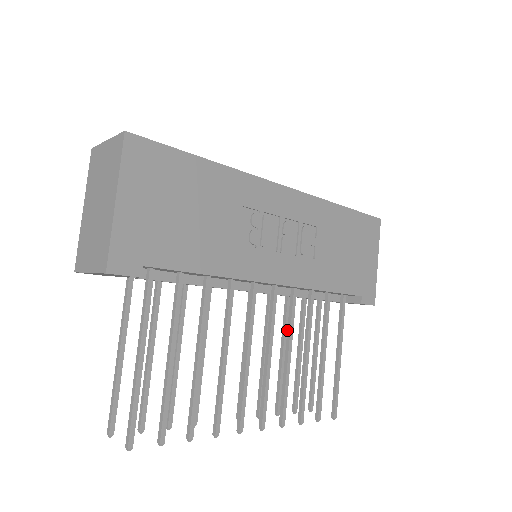
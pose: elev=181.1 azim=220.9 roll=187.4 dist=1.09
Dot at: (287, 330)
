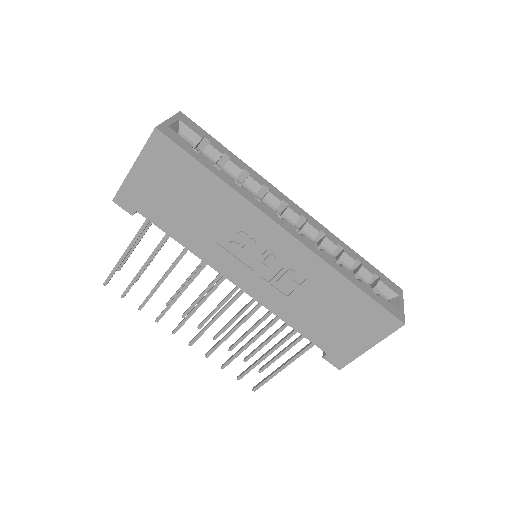
Dot at: (244, 316)
